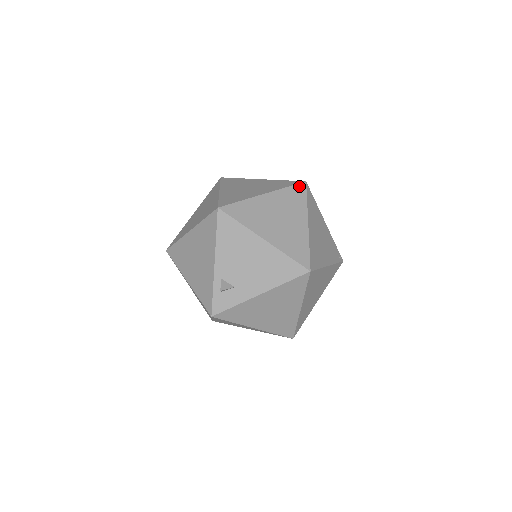
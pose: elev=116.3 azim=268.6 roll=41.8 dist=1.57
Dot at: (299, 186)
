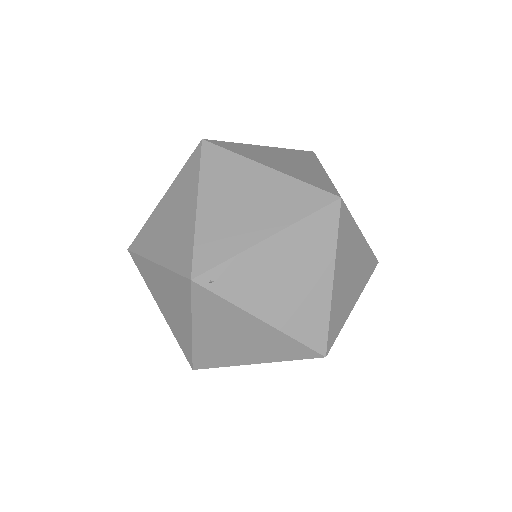
Dot at: (311, 358)
